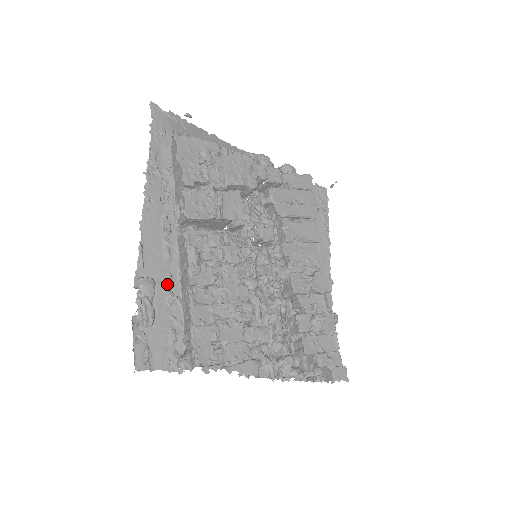
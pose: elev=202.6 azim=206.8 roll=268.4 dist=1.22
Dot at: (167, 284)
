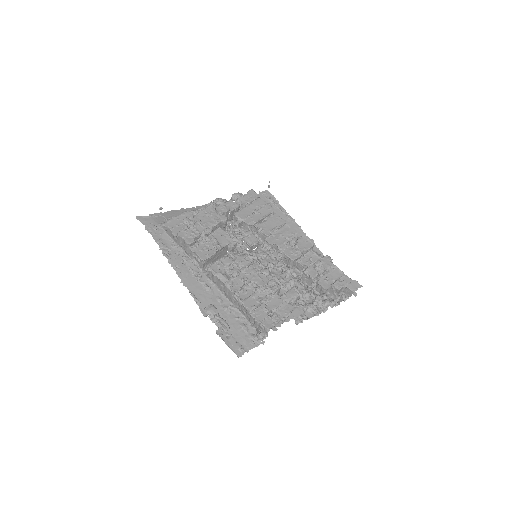
Dot at: (220, 303)
